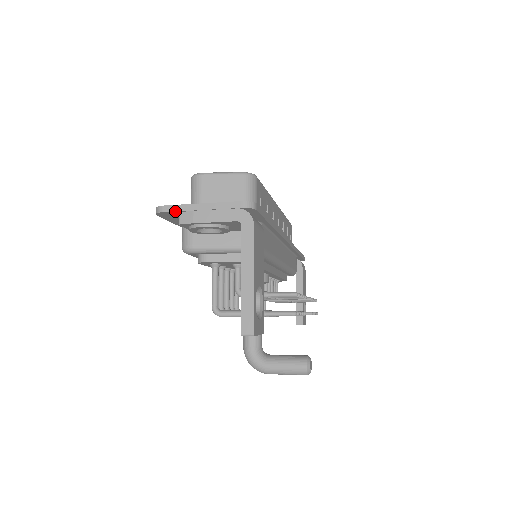
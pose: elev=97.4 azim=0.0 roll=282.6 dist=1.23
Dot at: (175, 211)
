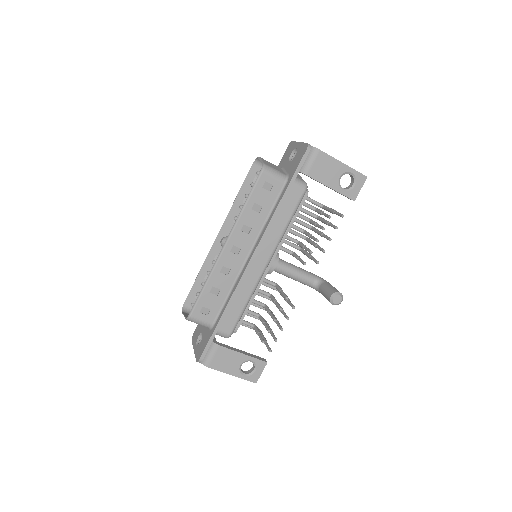
Dot at: occluded
